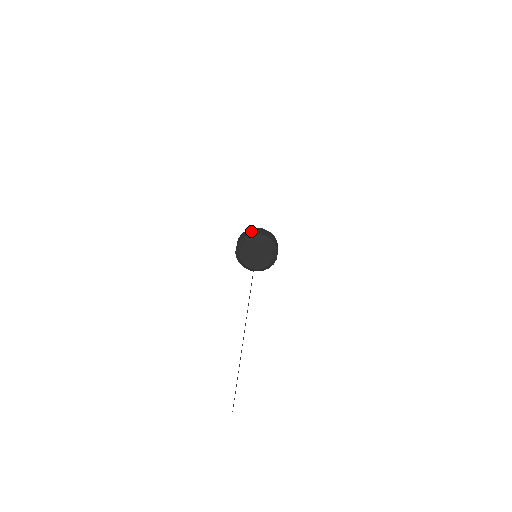
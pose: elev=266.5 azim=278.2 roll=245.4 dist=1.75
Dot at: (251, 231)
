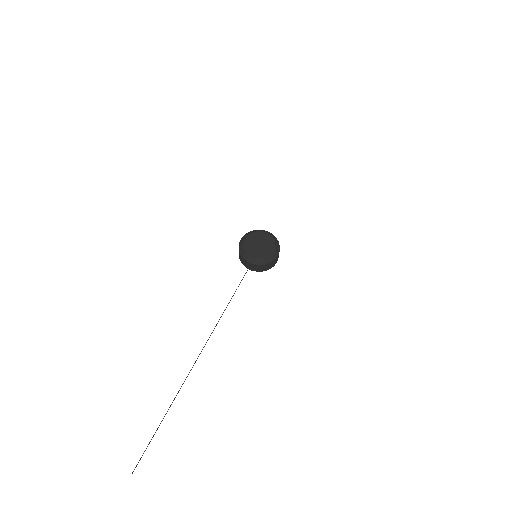
Dot at: occluded
